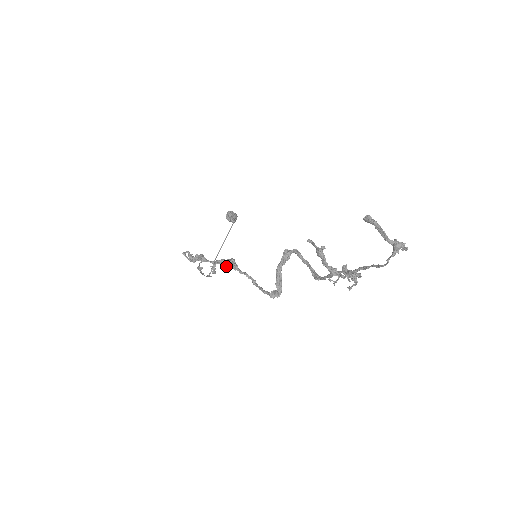
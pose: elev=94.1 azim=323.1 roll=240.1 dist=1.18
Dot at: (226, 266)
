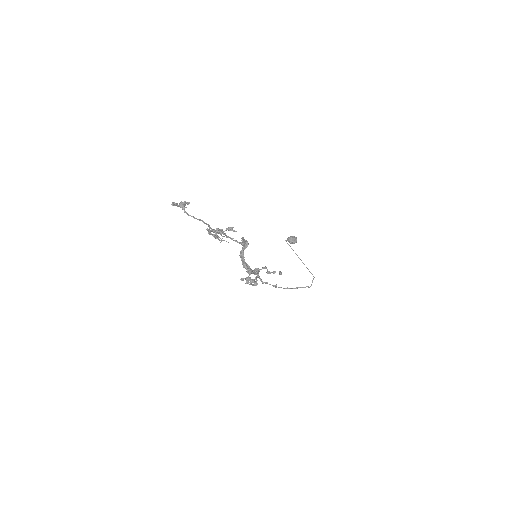
Dot at: occluded
